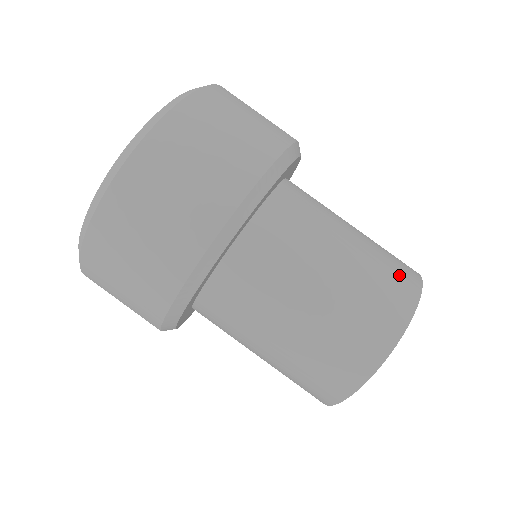
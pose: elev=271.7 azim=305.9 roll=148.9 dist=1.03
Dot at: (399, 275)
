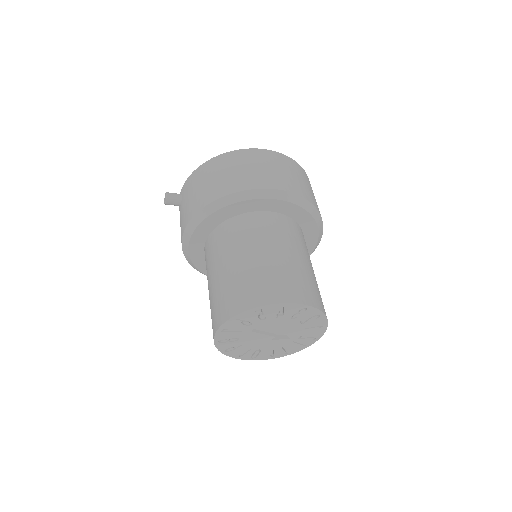
Dot at: occluded
